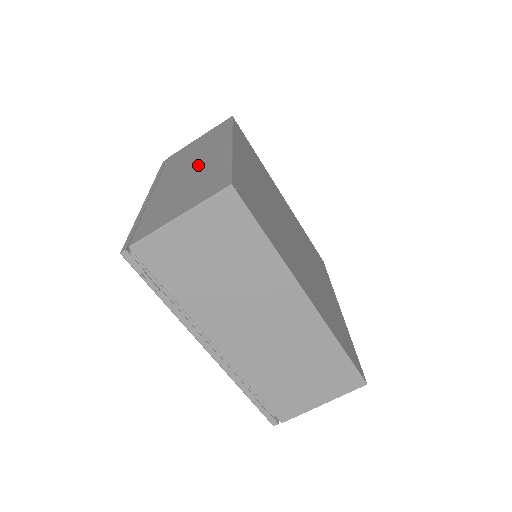
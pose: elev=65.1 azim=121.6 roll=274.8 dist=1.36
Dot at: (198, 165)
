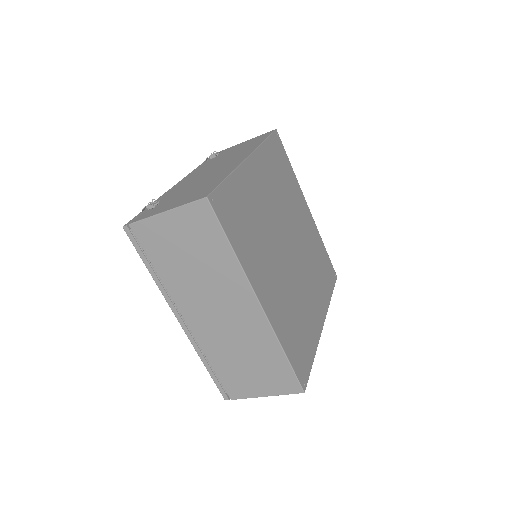
Dot at: (232, 319)
